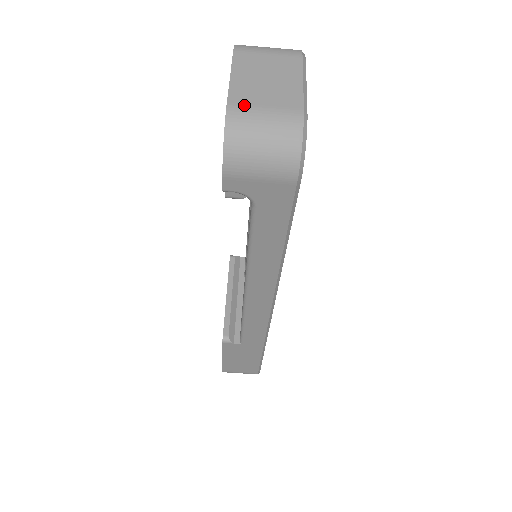
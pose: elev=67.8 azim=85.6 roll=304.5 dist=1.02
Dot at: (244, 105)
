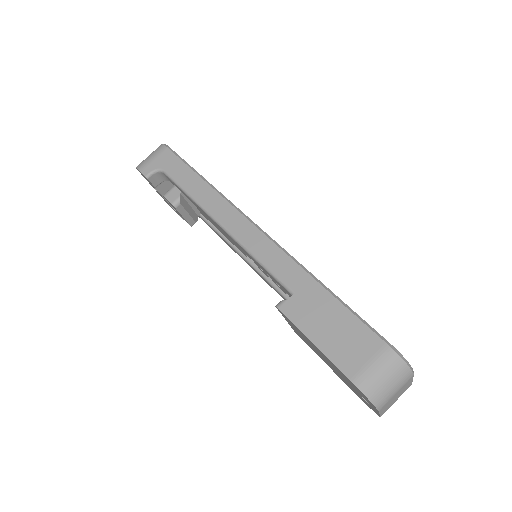
Dot at: occluded
